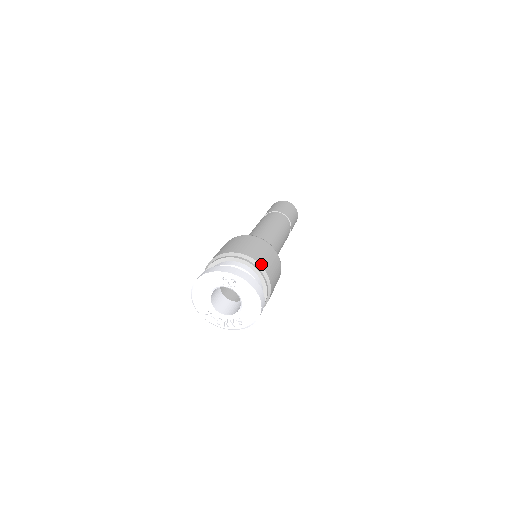
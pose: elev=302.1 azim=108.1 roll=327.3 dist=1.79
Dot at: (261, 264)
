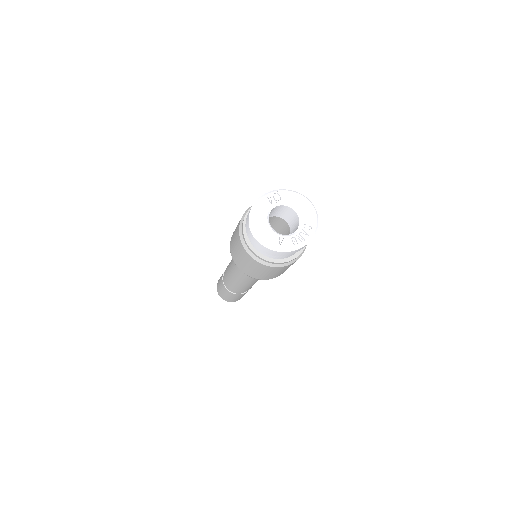
Dot at: occluded
